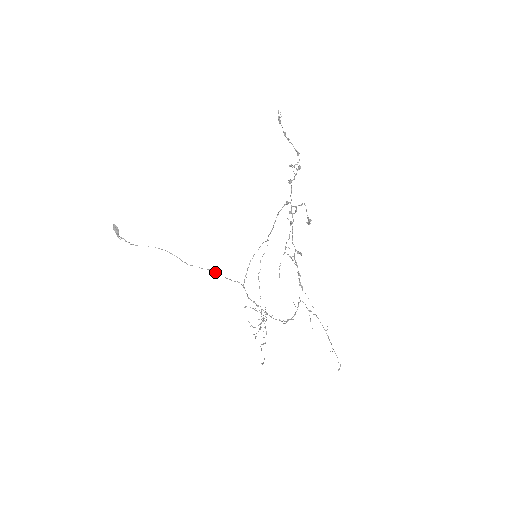
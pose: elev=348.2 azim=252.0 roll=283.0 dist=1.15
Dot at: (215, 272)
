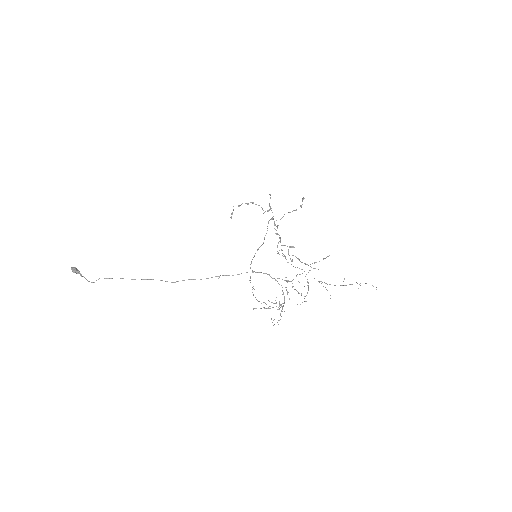
Dot at: (217, 276)
